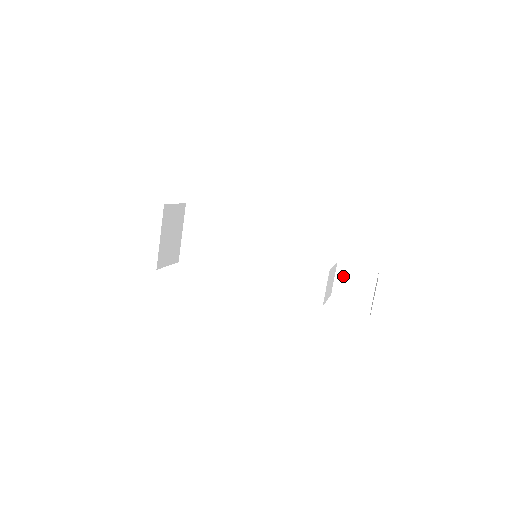
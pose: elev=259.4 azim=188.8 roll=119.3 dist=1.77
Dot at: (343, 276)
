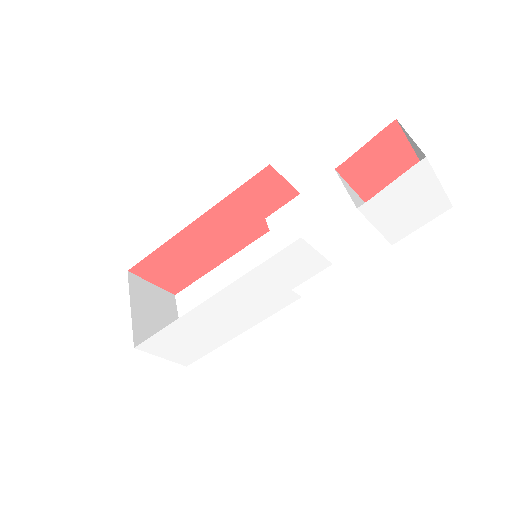
Dot at: occluded
